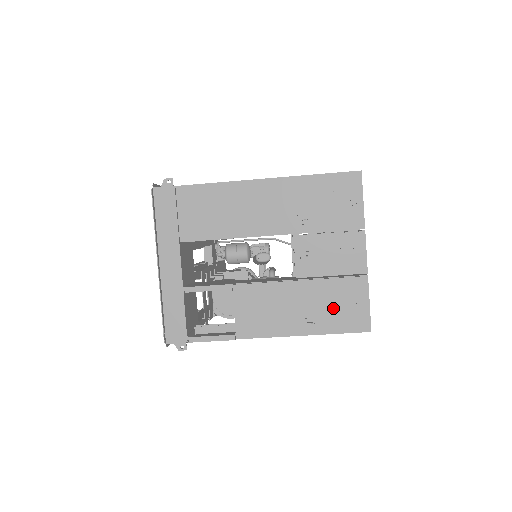
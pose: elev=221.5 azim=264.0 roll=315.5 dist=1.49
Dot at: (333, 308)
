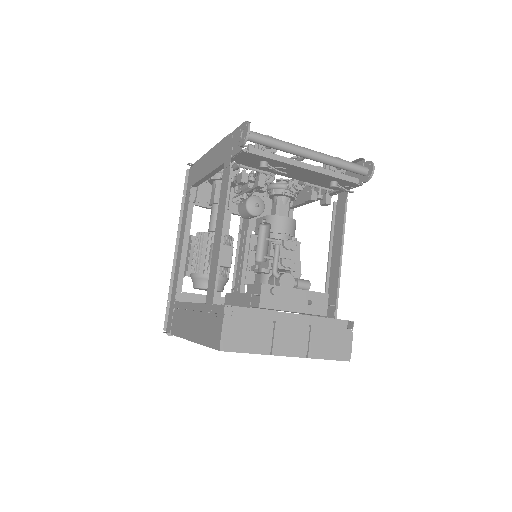
Dot at: occluded
